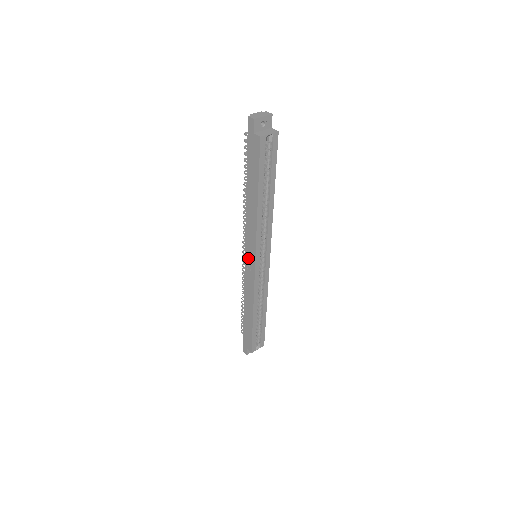
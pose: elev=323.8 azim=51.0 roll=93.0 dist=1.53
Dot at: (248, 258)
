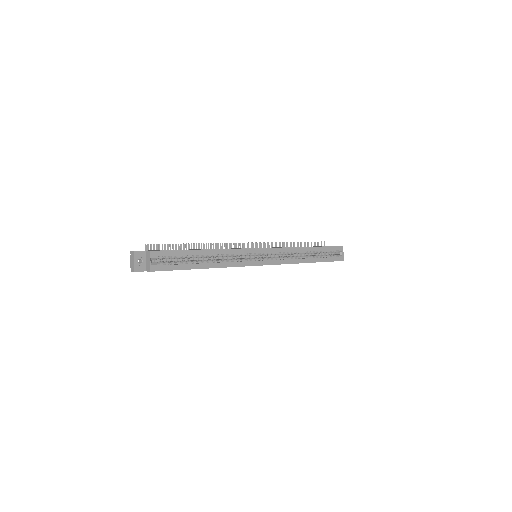
Dot at: occluded
